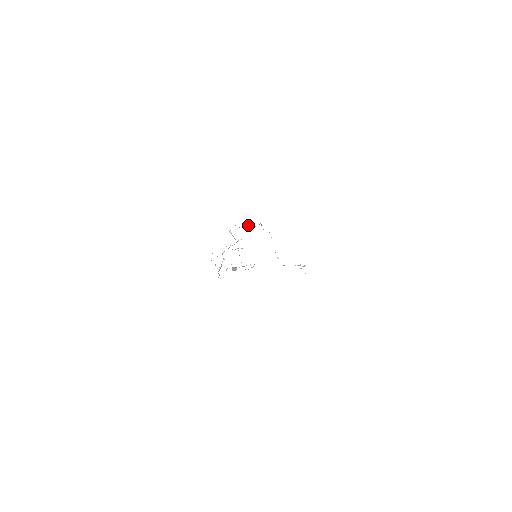
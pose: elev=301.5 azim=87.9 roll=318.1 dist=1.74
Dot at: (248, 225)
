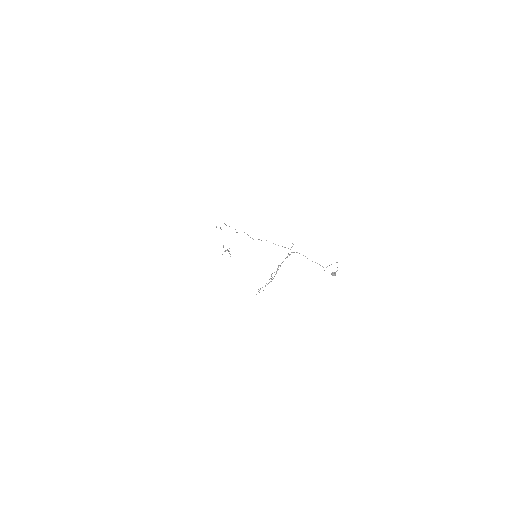
Dot at: occluded
